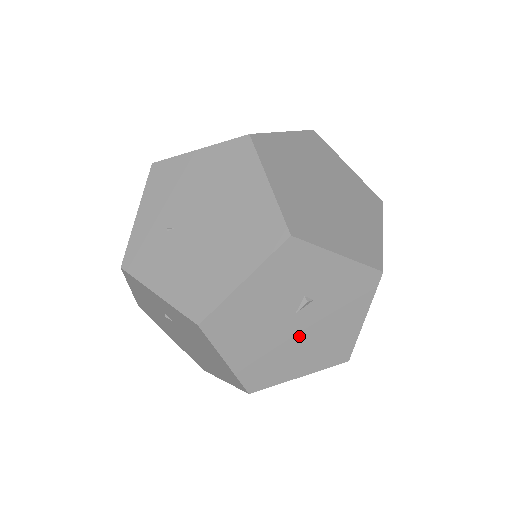
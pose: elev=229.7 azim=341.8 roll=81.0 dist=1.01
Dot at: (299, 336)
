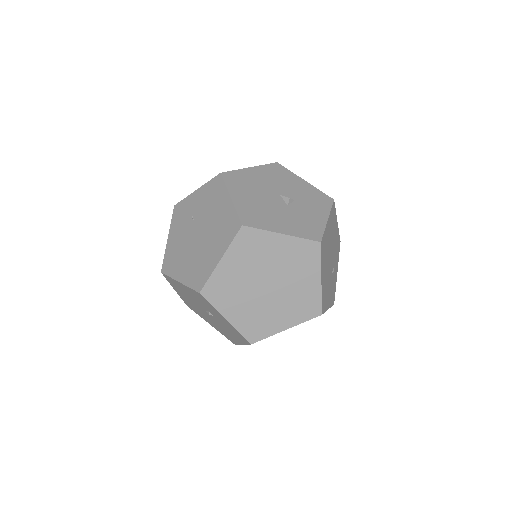
Dot at: (209, 317)
